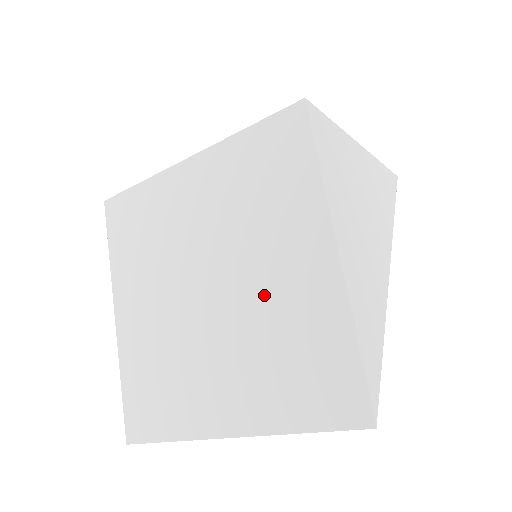
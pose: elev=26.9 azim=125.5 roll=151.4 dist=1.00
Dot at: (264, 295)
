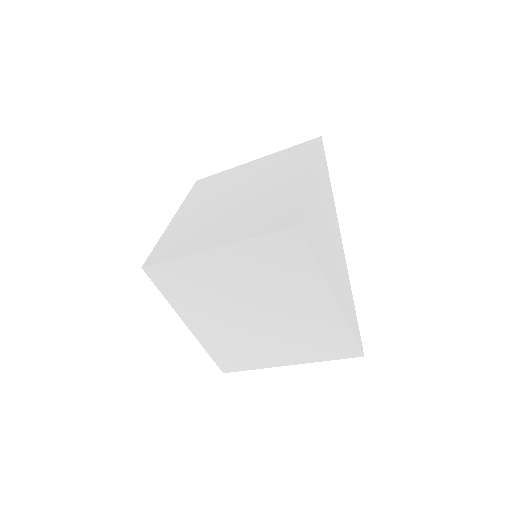
Dot at: (294, 316)
